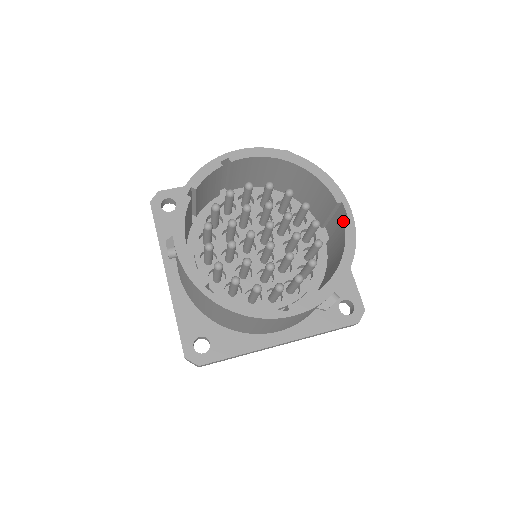
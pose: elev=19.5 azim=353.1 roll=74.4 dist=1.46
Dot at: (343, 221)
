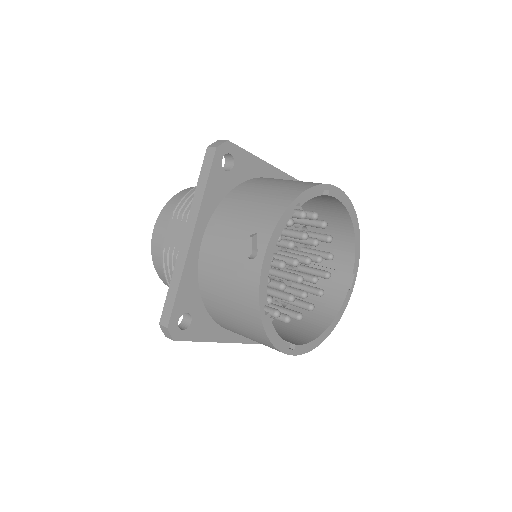
Dot at: (348, 290)
